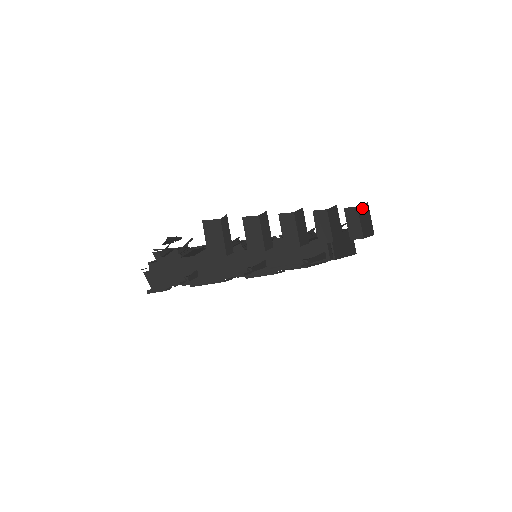
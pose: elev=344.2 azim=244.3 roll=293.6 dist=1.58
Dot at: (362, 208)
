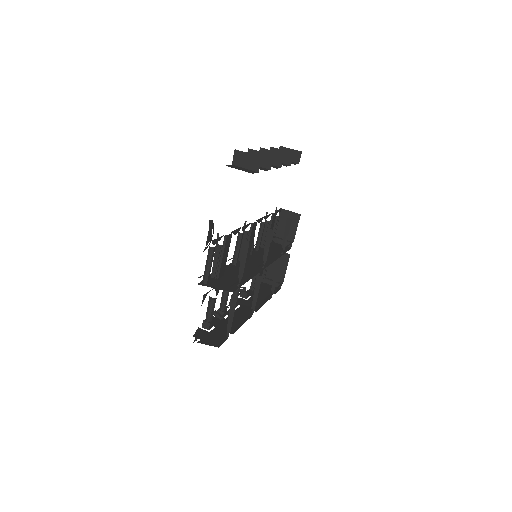
Dot at: occluded
